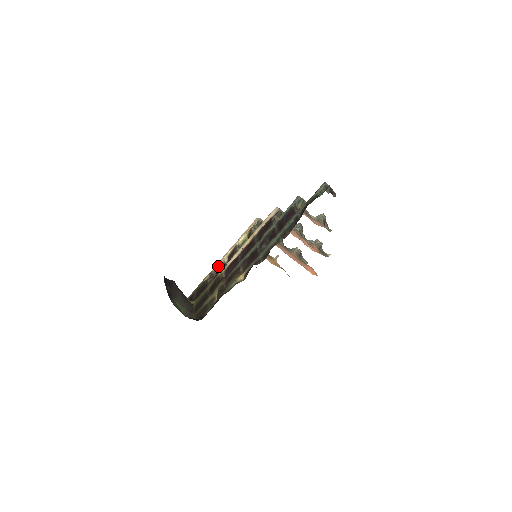
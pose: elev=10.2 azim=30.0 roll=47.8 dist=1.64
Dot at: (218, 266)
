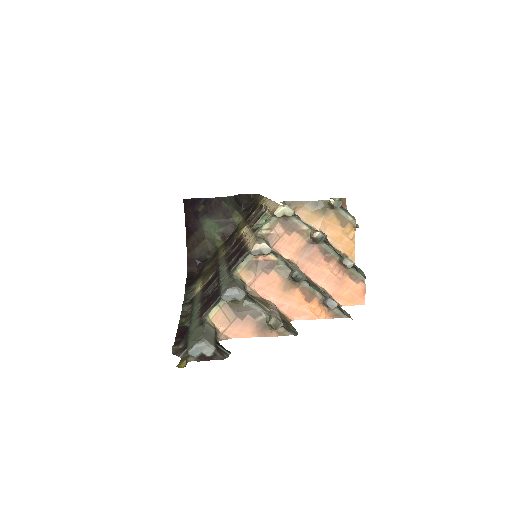
Dot at: occluded
